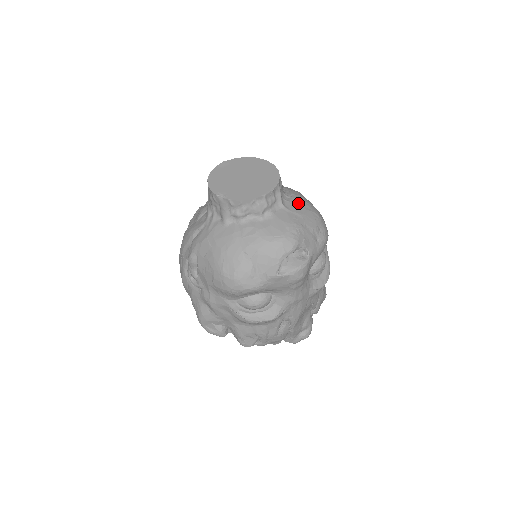
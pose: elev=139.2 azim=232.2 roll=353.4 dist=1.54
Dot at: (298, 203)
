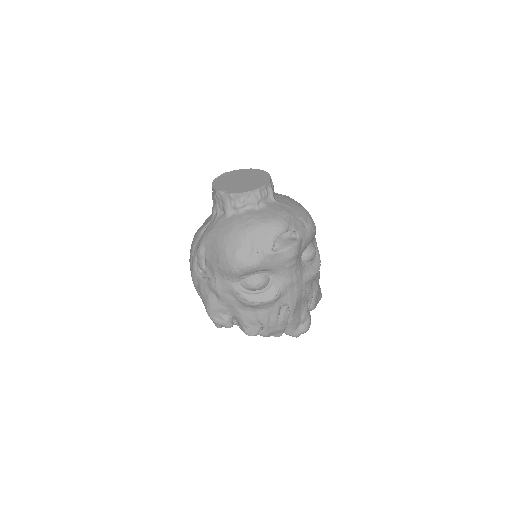
Dot at: (287, 200)
